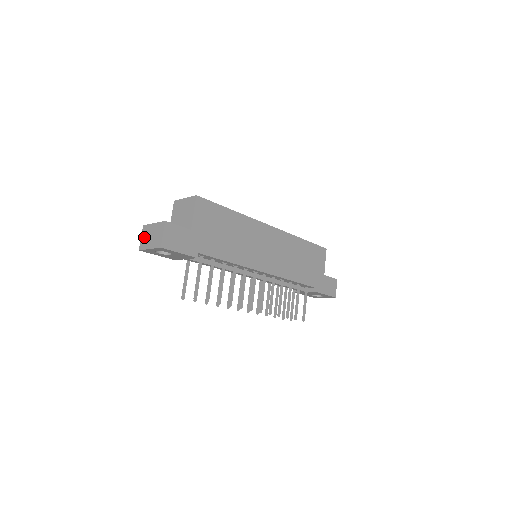
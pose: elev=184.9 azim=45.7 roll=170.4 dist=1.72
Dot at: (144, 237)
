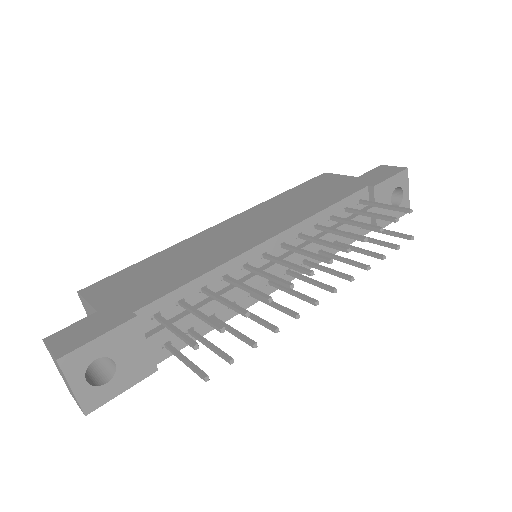
Dot at: occluded
